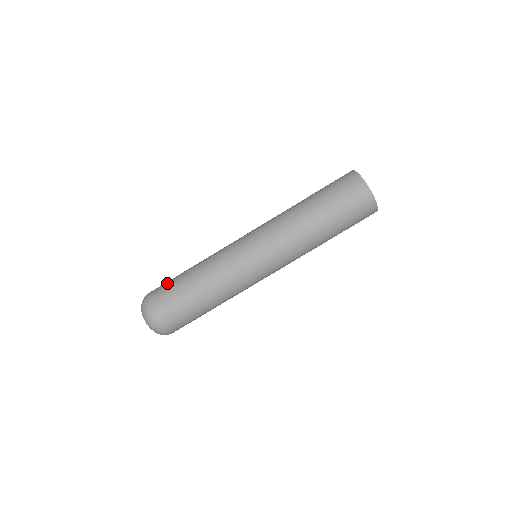
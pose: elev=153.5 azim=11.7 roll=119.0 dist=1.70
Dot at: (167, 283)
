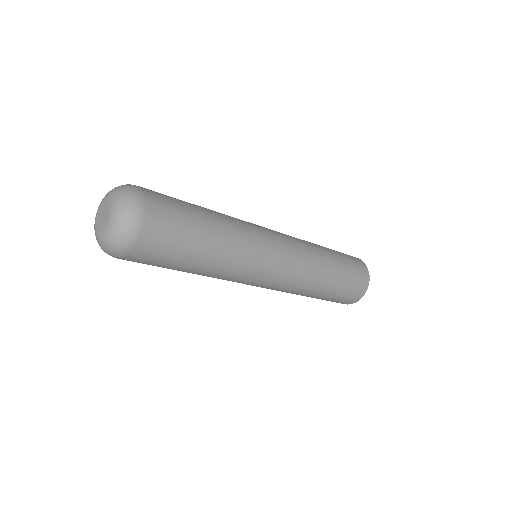
Dot at: occluded
